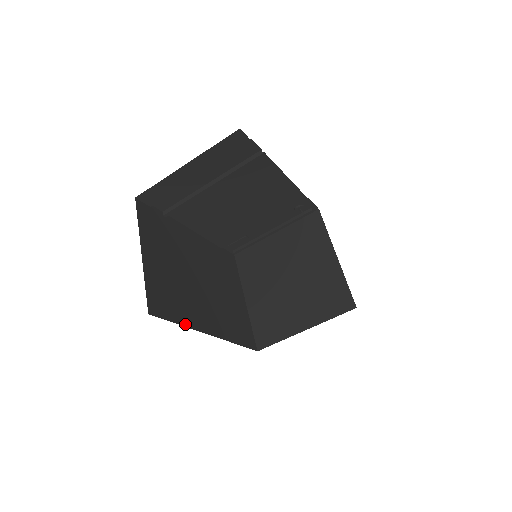
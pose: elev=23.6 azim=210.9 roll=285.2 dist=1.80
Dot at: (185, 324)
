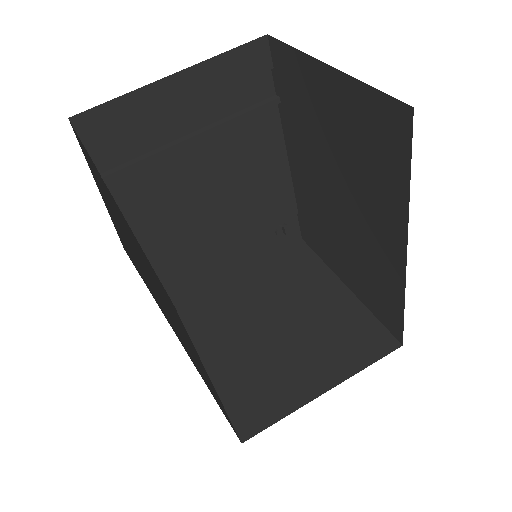
Dot at: occluded
